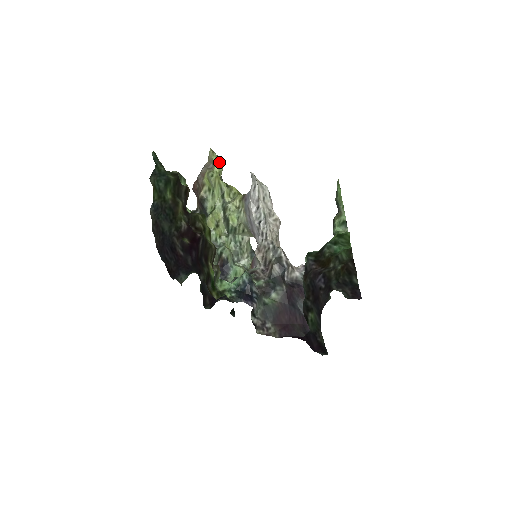
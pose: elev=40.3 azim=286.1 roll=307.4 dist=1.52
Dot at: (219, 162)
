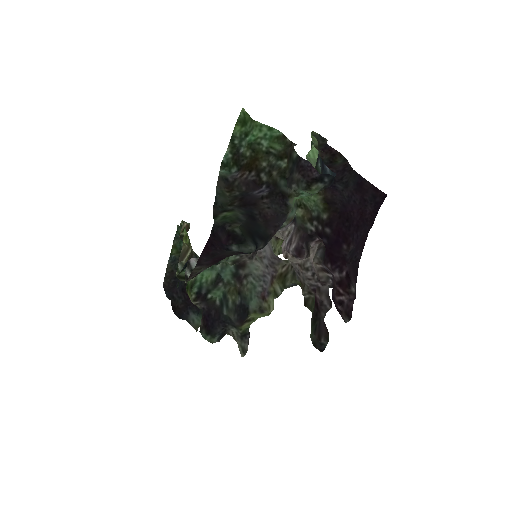
Dot at: occluded
